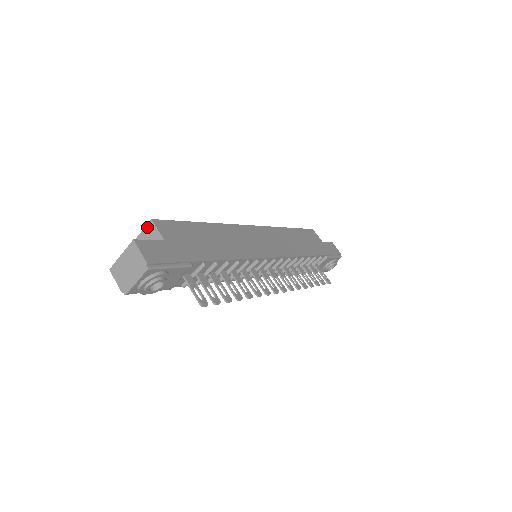
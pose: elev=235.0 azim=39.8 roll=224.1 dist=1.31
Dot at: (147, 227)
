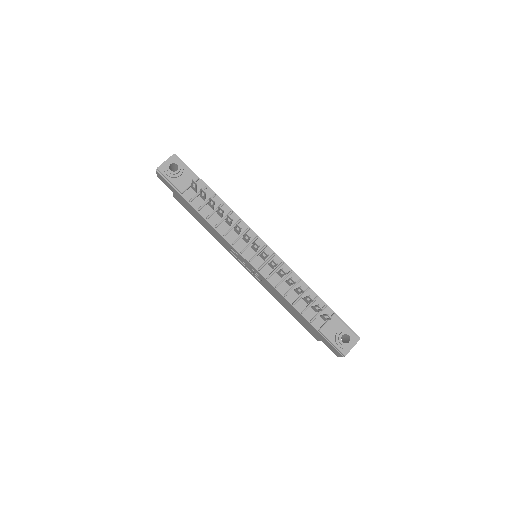
Dot at: occluded
